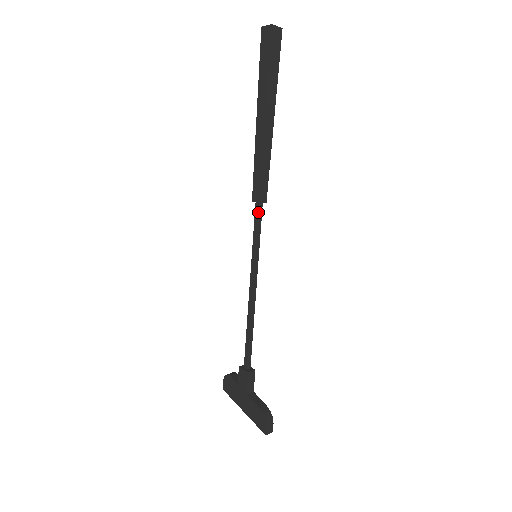
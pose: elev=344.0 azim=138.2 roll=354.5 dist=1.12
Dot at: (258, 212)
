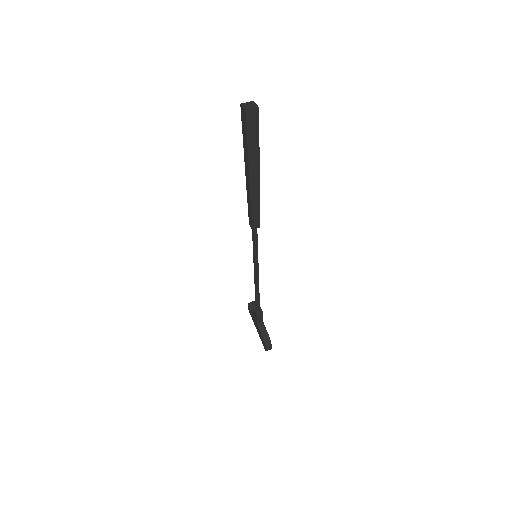
Dot at: (253, 233)
